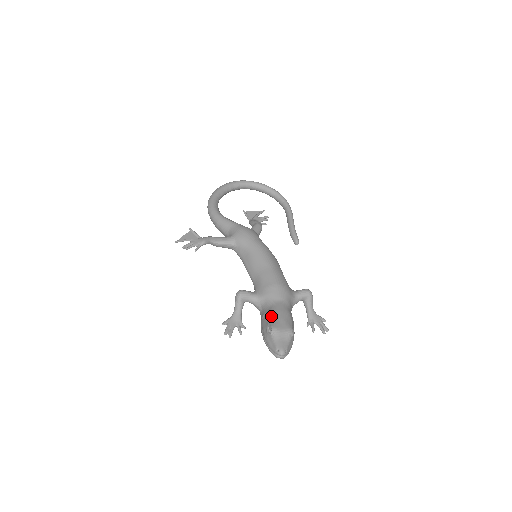
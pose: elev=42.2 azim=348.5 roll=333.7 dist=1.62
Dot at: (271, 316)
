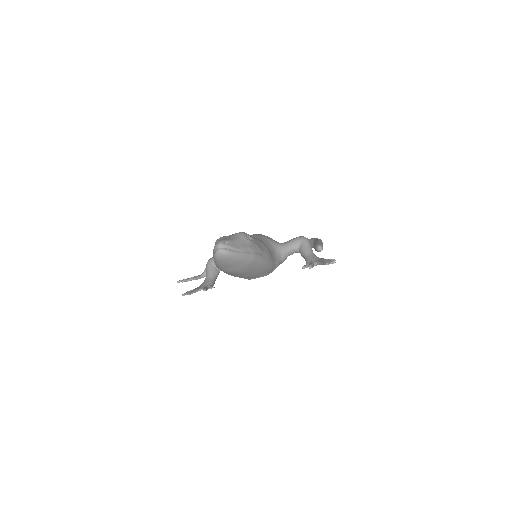
Dot at: occluded
